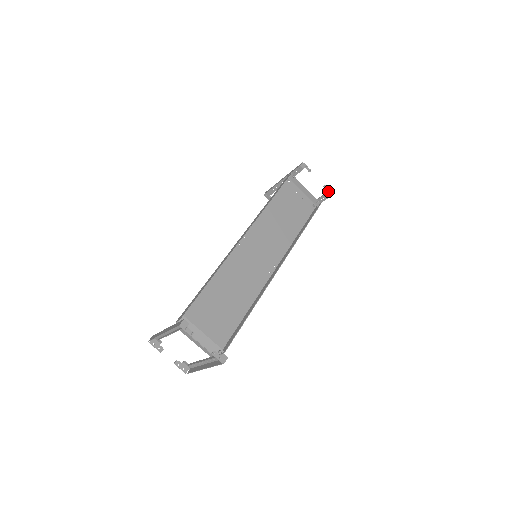
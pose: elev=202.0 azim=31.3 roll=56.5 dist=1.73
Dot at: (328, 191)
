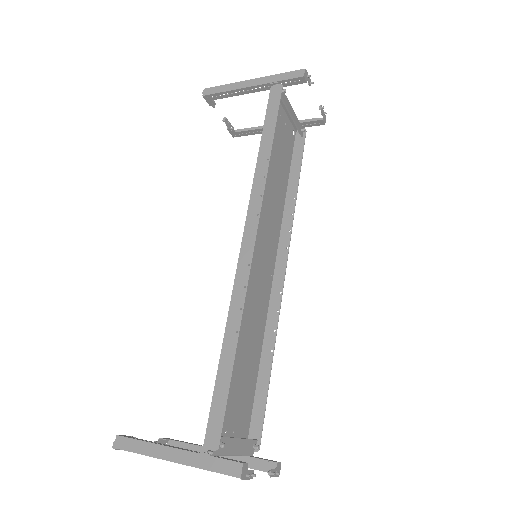
Dot at: (323, 115)
